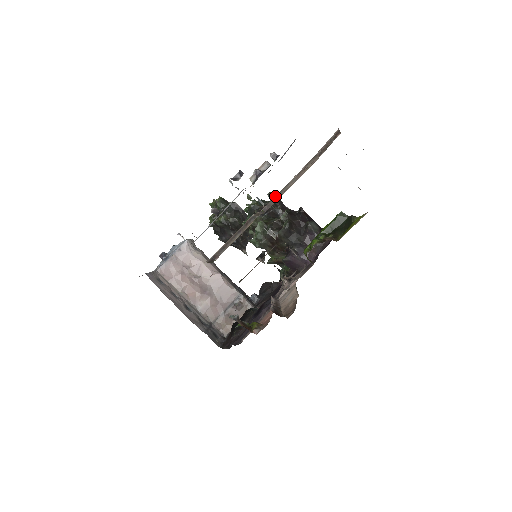
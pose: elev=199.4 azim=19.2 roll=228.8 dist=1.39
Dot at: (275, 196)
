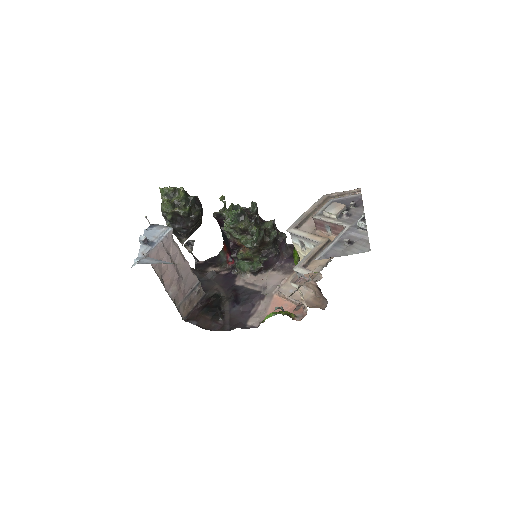
Dot at: (304, 219)
